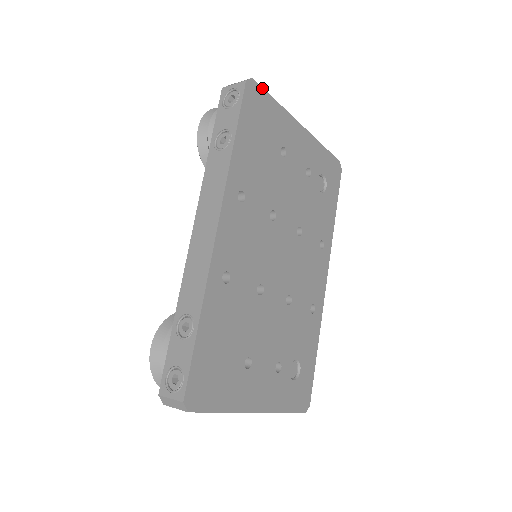
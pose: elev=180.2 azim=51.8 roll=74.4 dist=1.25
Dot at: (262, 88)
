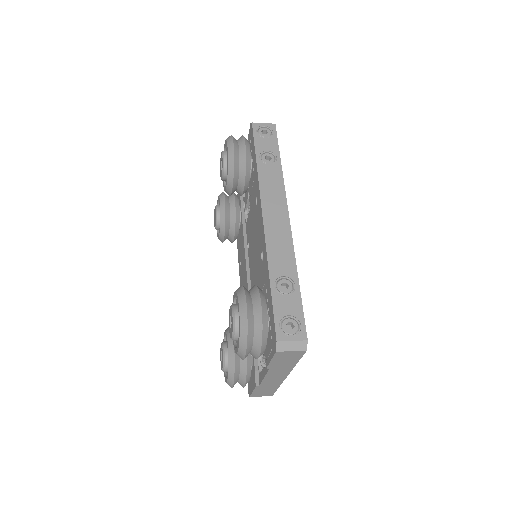
Dot at: occluded
